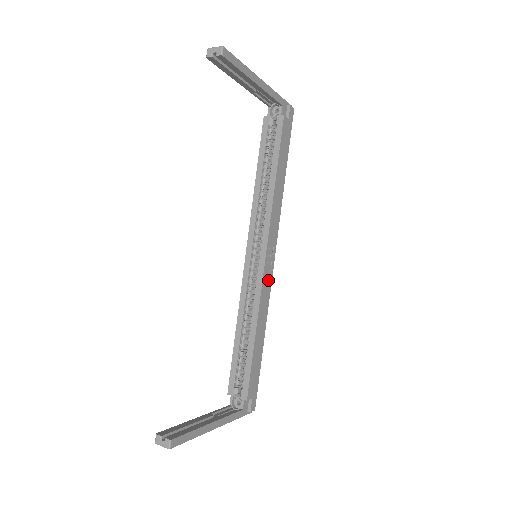
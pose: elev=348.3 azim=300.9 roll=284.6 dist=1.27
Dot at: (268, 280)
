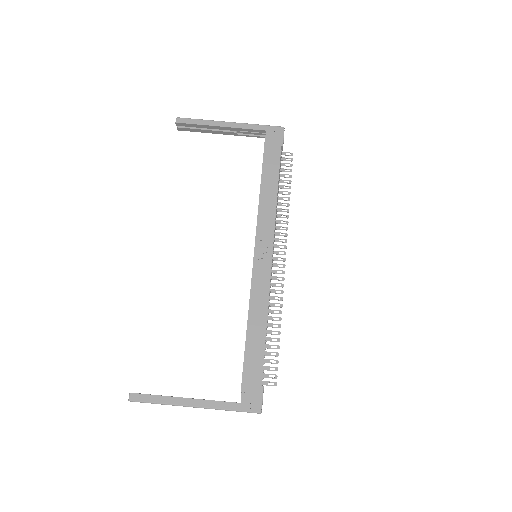
Dot at: (264, 274)
